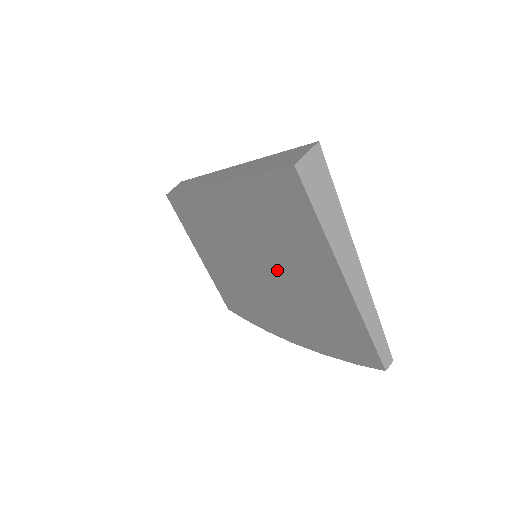
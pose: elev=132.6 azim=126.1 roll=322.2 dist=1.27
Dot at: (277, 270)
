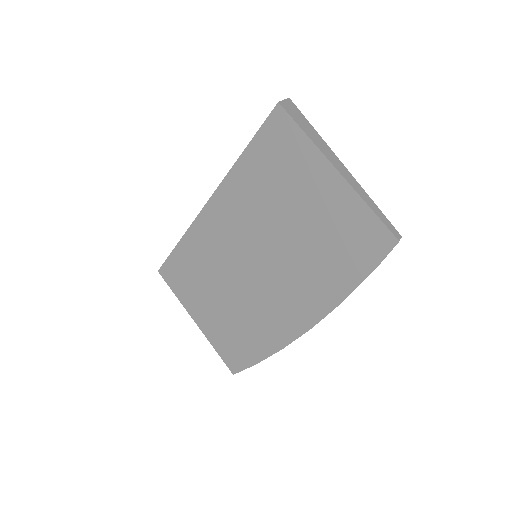
Dot at: (280, 236)
